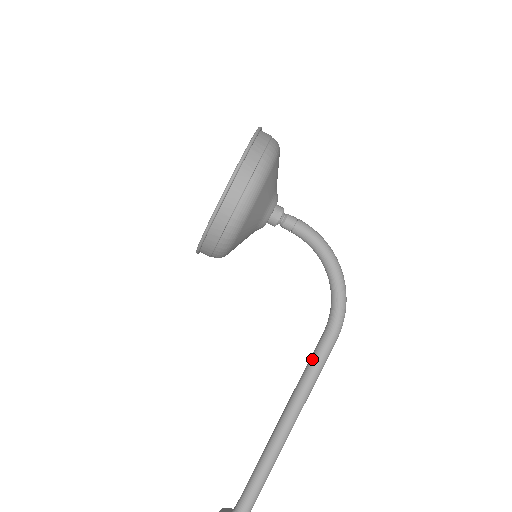
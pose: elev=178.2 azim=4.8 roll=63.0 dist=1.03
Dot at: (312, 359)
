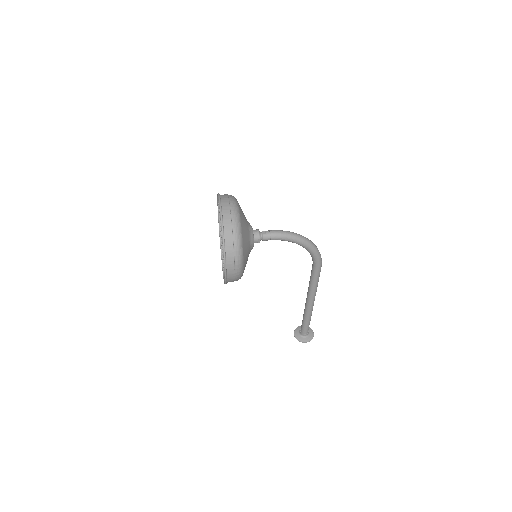
Dot at: (311, 279)
